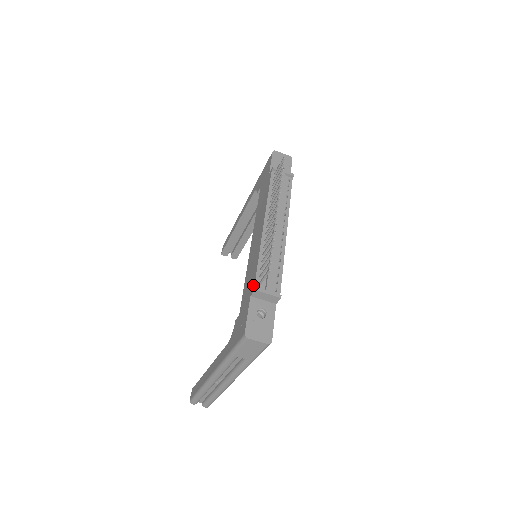
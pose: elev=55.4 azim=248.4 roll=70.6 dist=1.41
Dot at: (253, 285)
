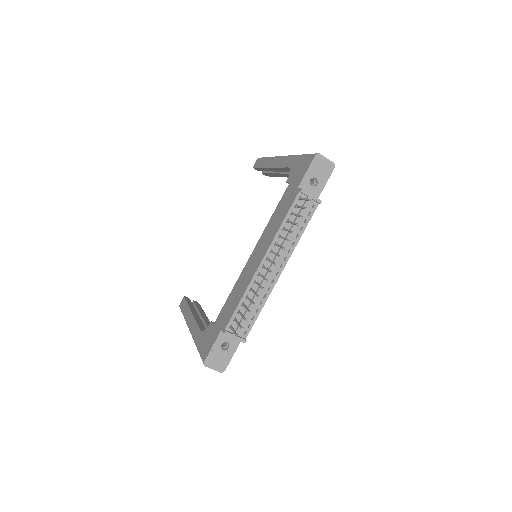
Dot at: (226, 324)
